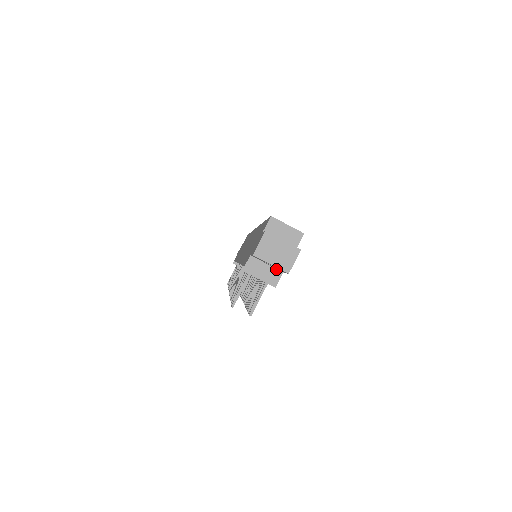
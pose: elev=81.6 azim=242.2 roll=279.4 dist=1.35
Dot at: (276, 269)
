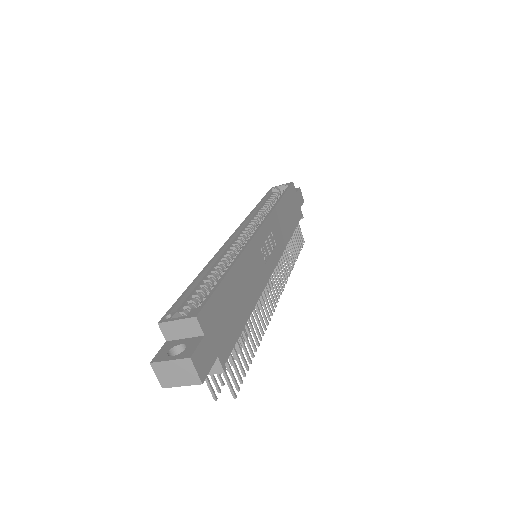
Dot at: occluded
